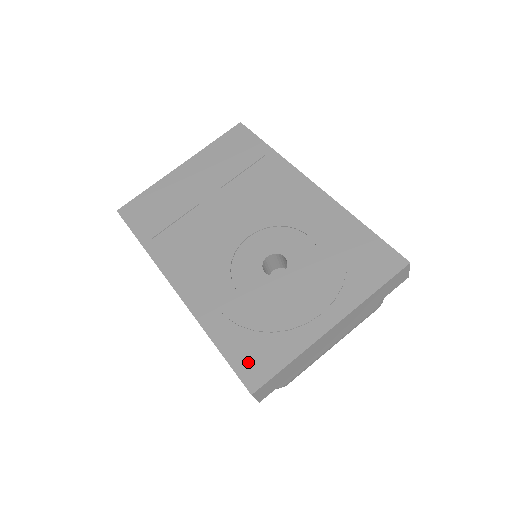
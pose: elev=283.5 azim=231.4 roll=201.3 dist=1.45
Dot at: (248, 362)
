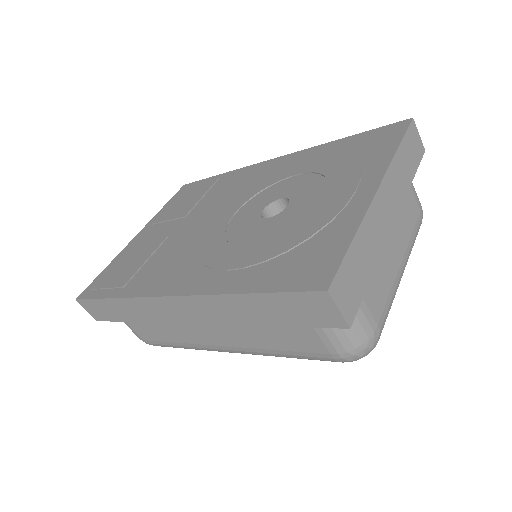
Dot at: (299, 273)
